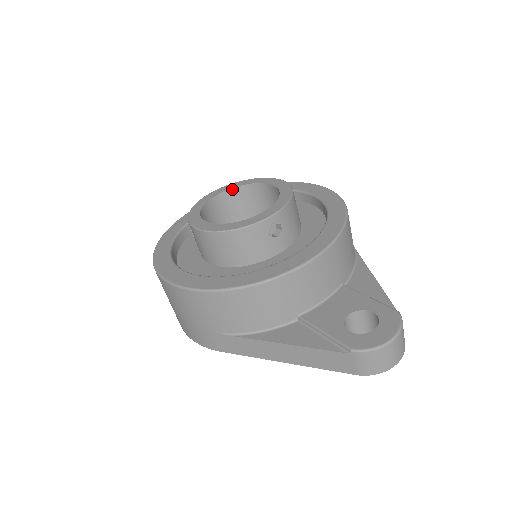
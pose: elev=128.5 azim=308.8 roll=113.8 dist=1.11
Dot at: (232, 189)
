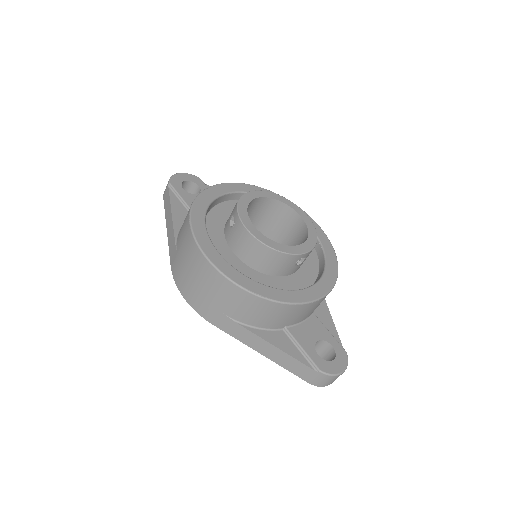
Dot at: (267, 198)
